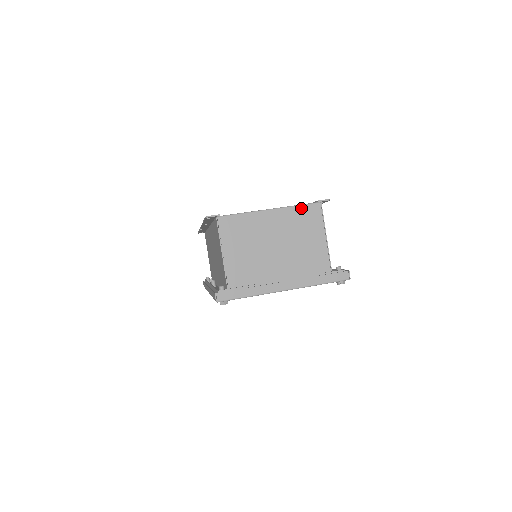
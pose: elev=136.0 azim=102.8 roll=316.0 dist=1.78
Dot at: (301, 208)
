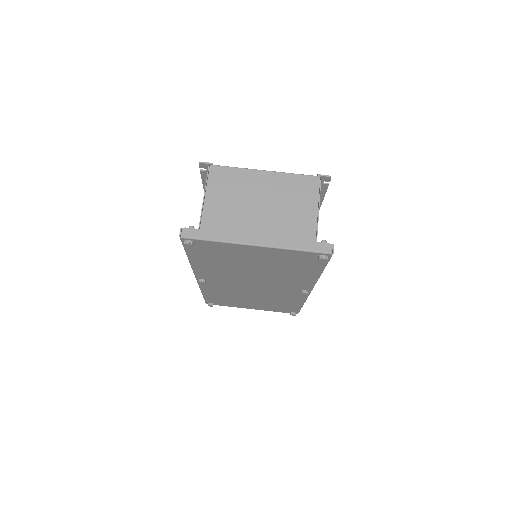
Dot at: (298, 177)
